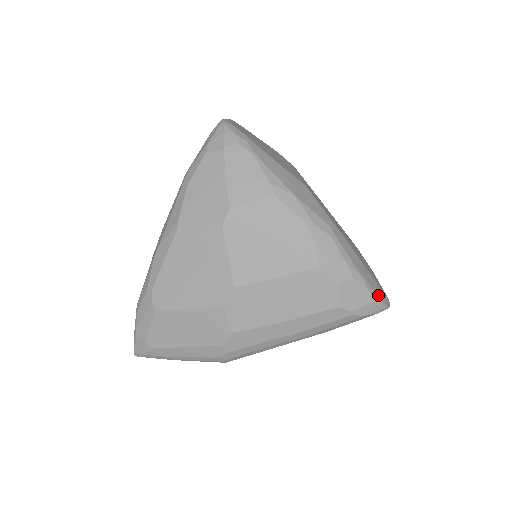
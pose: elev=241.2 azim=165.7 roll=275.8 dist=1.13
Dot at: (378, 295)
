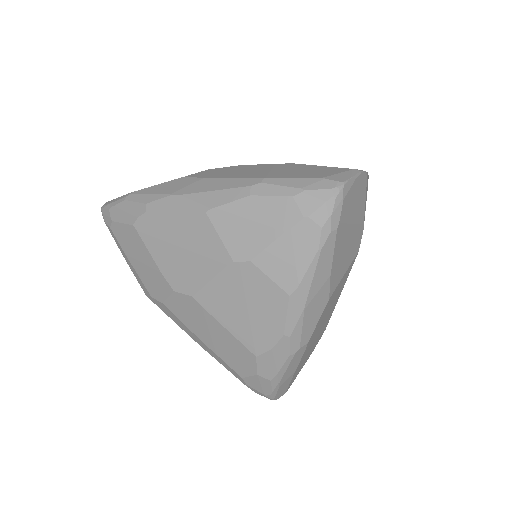
Dot at: (277, 394)
